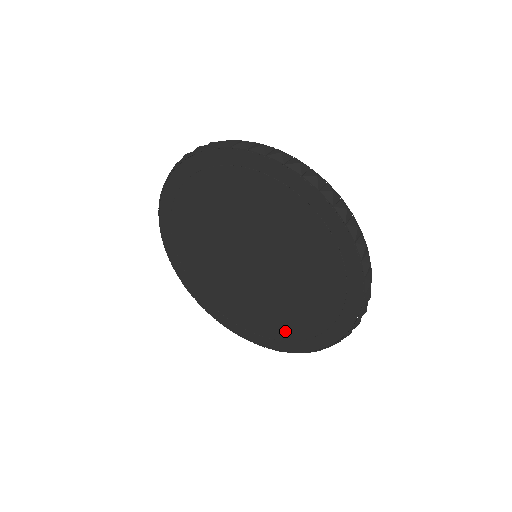
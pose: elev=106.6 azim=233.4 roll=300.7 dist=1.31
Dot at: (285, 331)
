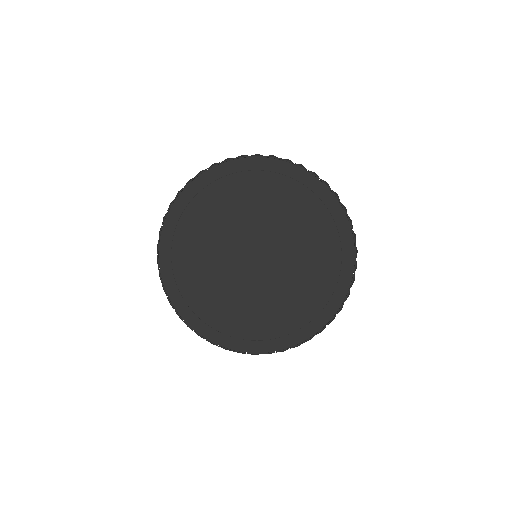
Dot at: (294, 319)
